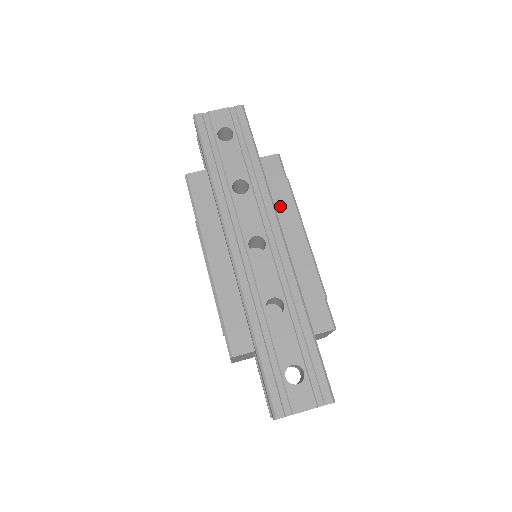
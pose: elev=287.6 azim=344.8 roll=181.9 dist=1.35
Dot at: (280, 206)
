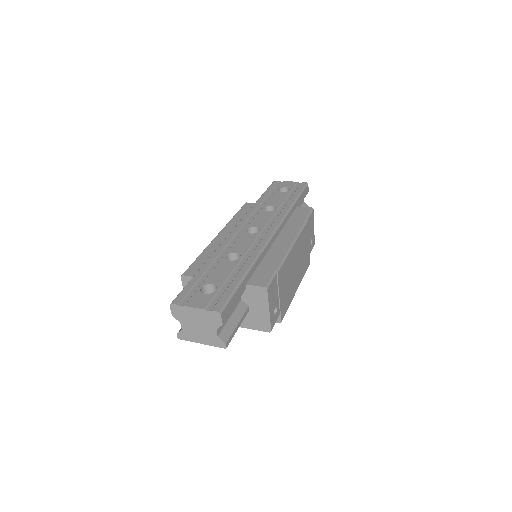
Dot at: (289, 226)
